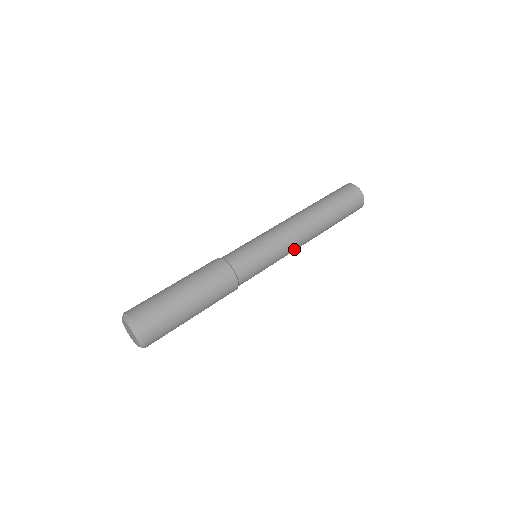
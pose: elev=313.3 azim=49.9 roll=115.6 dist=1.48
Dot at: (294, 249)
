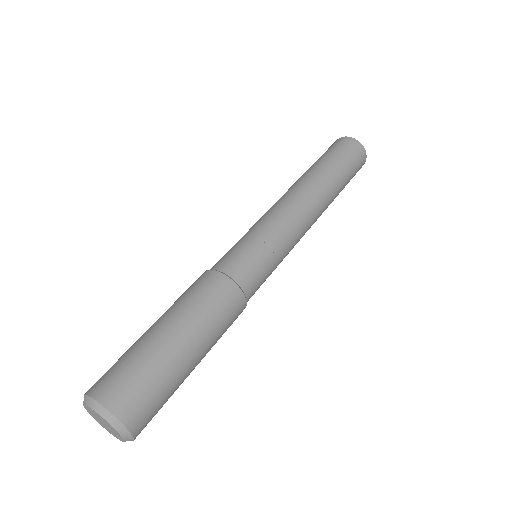
Dot at: (302, 226)
